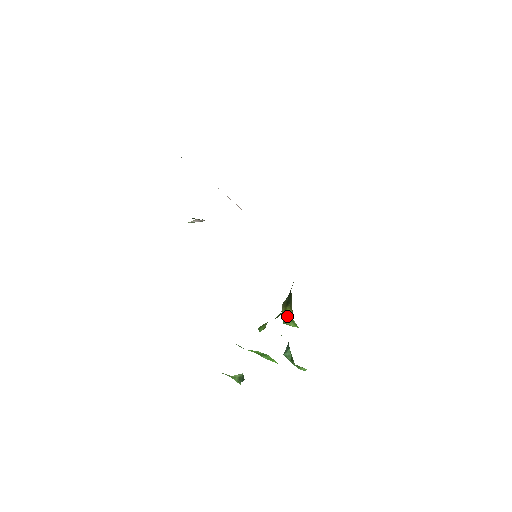
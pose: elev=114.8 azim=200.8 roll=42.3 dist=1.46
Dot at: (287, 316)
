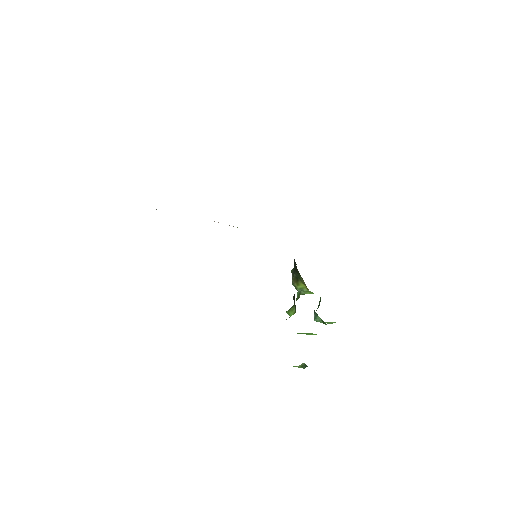
Dot at: (302, 289)
